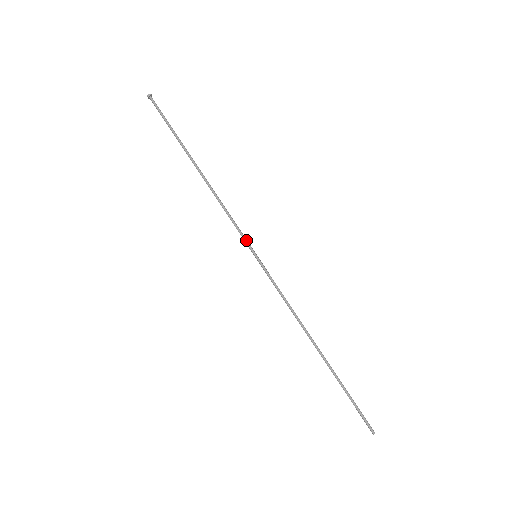
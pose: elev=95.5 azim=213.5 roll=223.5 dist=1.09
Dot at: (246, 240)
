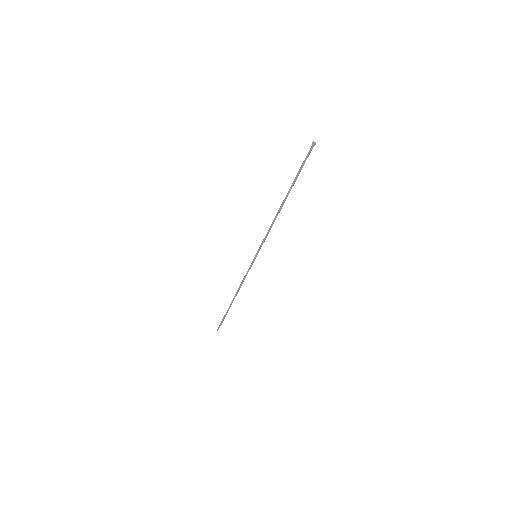
Dot at: occluded
